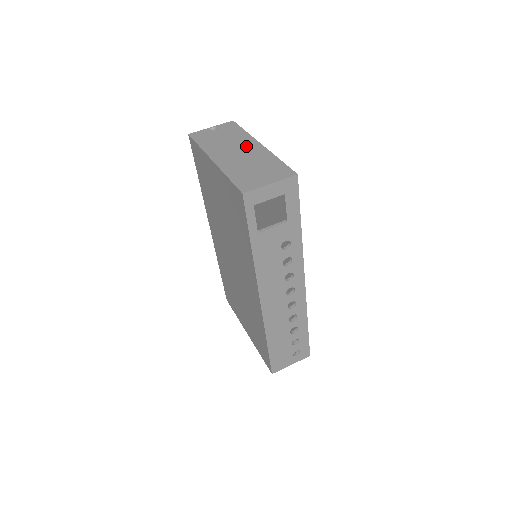
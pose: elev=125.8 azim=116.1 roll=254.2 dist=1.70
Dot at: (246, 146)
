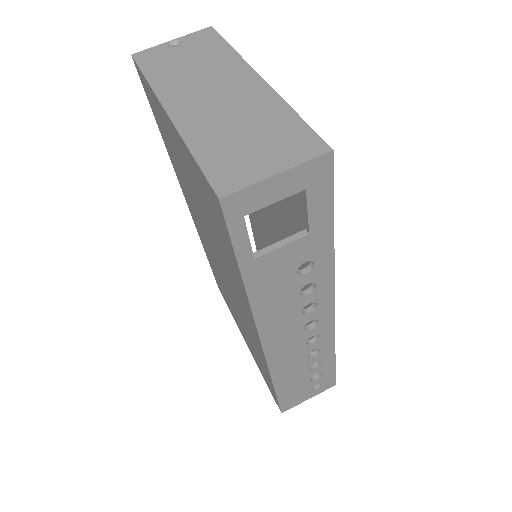
Dot at: (232, 81)
